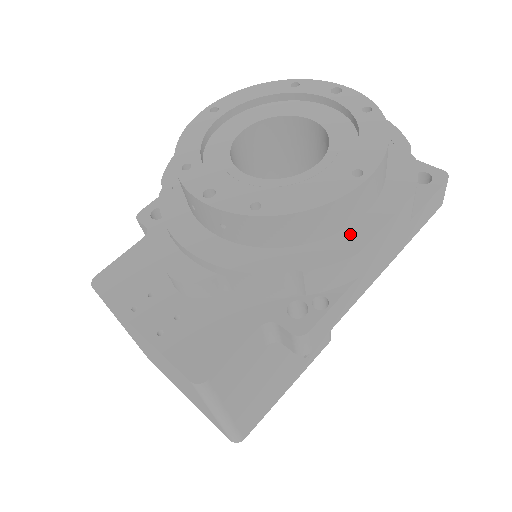
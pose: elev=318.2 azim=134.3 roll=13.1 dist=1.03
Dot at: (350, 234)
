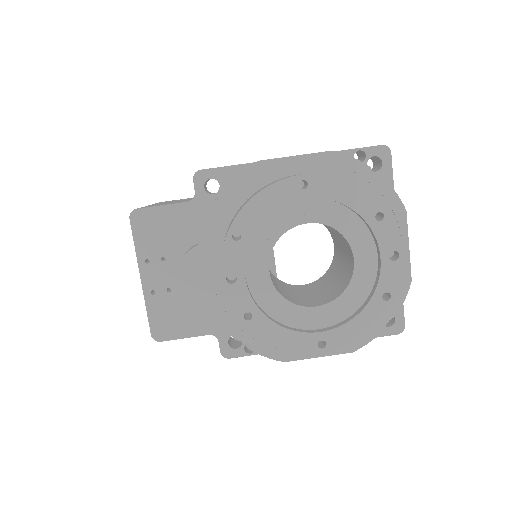
Dot at: occluded
